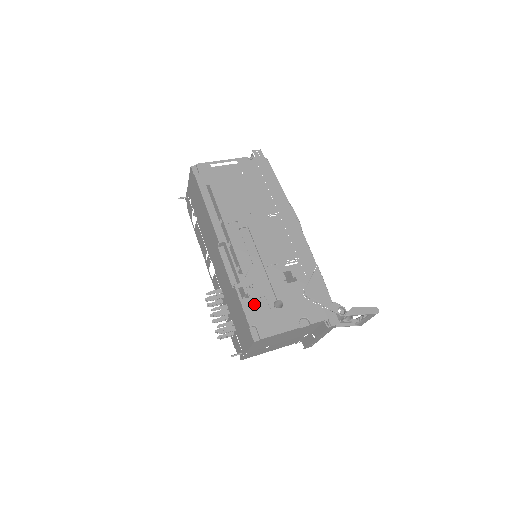
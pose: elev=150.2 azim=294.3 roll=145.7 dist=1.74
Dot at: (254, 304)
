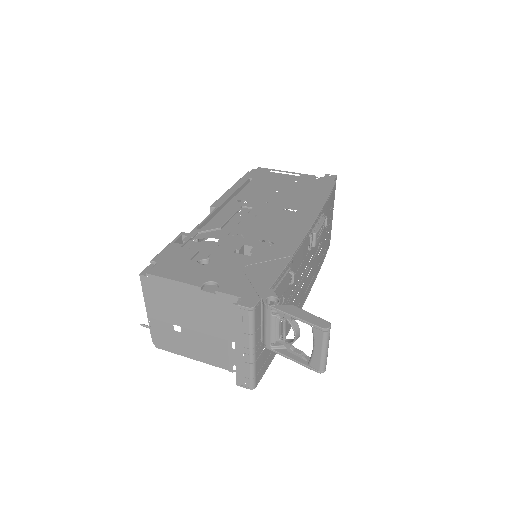
Dot at: (179, 250)
